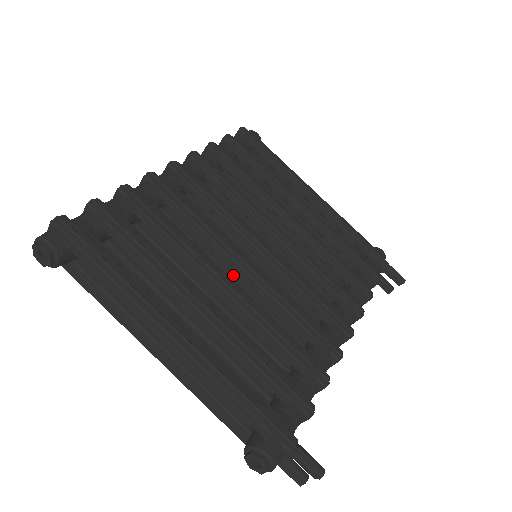
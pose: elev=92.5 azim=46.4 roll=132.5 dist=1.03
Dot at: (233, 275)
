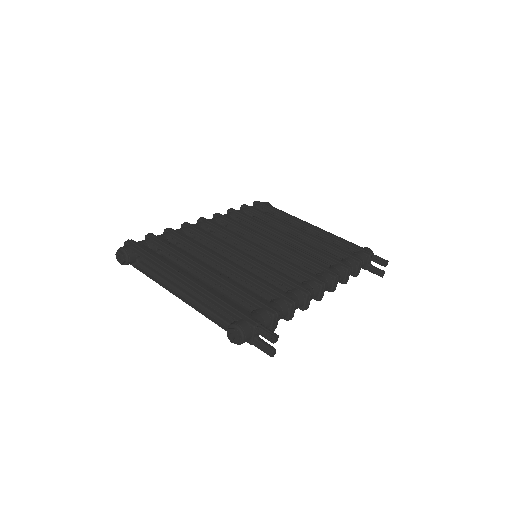
Dot at: occluded
